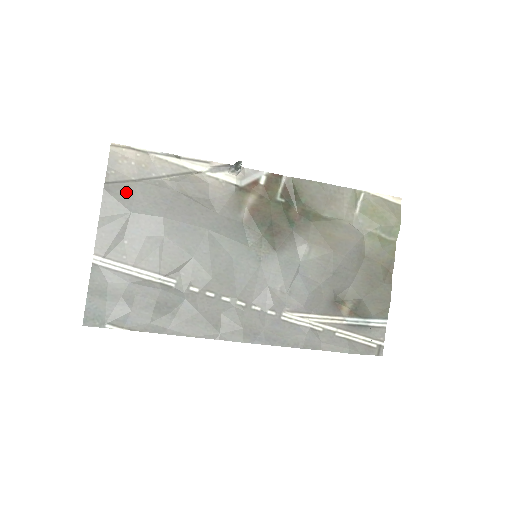
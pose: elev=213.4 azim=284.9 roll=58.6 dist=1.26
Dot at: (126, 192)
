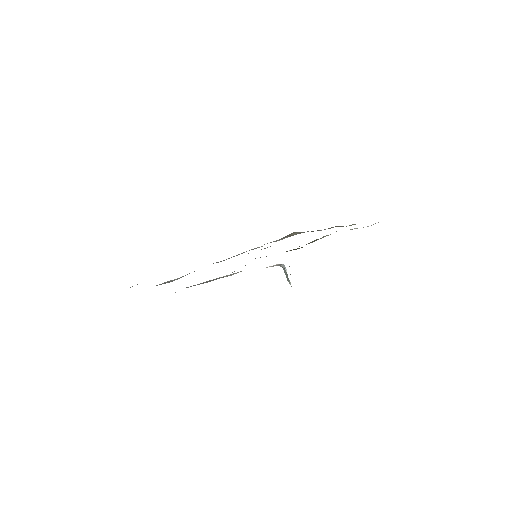
Dot at: occluded
